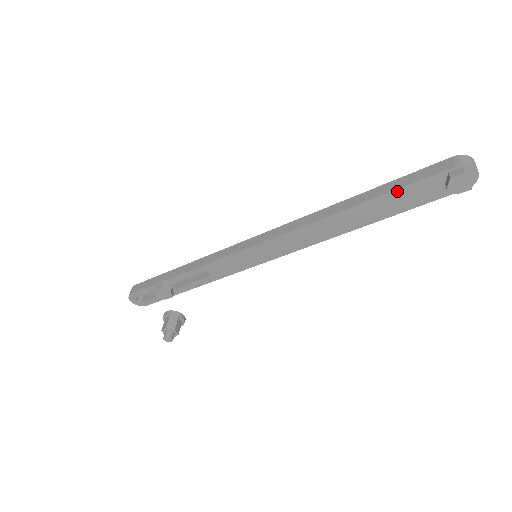
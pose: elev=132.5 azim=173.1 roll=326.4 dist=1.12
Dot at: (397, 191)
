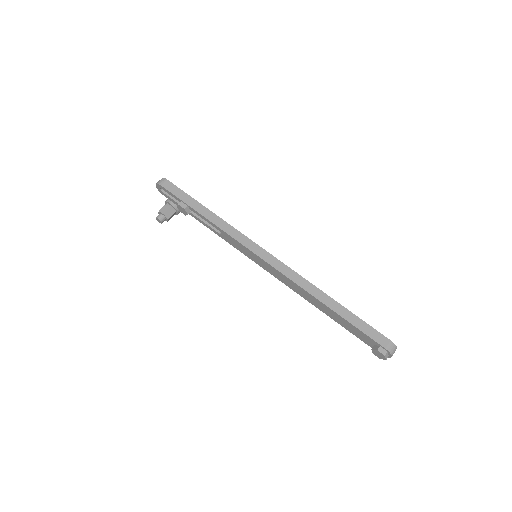
Dot at: (352, 325)
